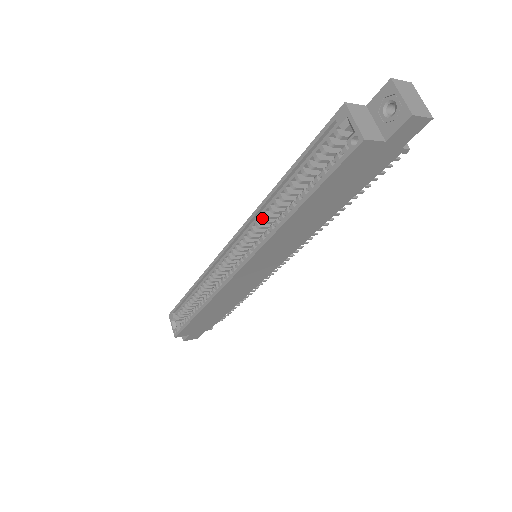
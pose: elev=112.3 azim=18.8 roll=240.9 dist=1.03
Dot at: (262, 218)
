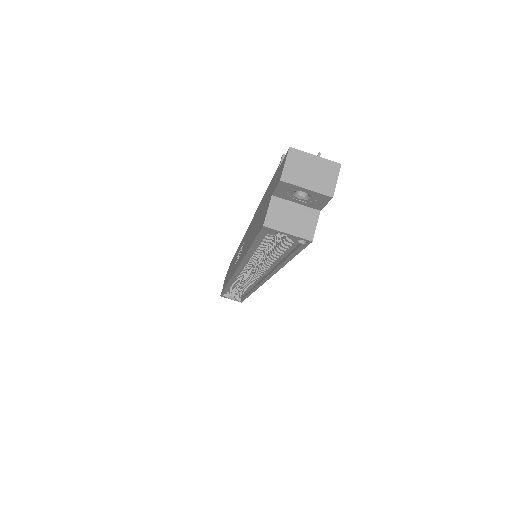
Dot at: (249, 263)
